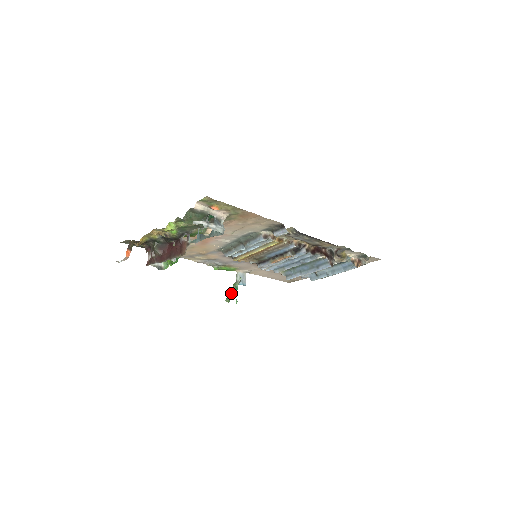
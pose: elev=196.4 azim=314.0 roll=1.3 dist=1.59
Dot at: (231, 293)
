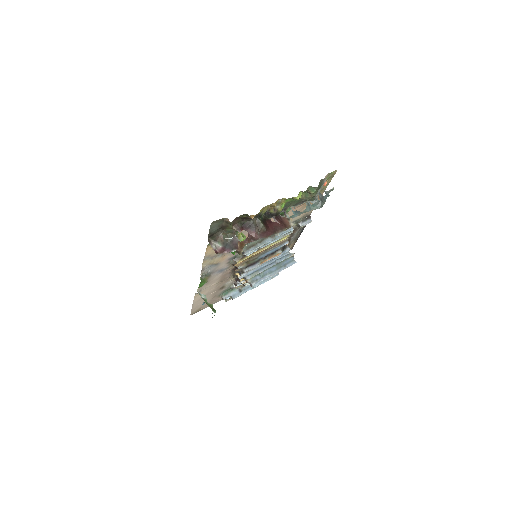
Dot at: (212, 306)
